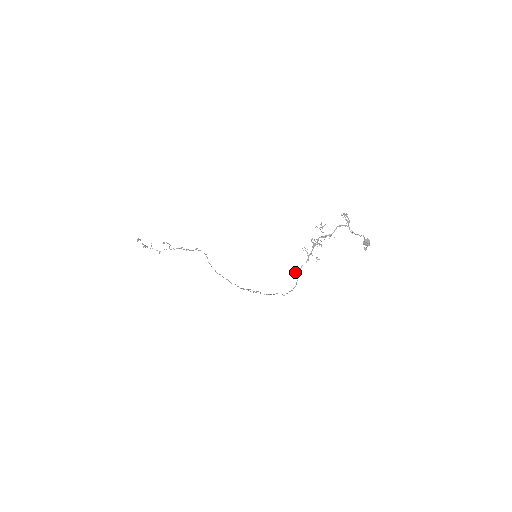
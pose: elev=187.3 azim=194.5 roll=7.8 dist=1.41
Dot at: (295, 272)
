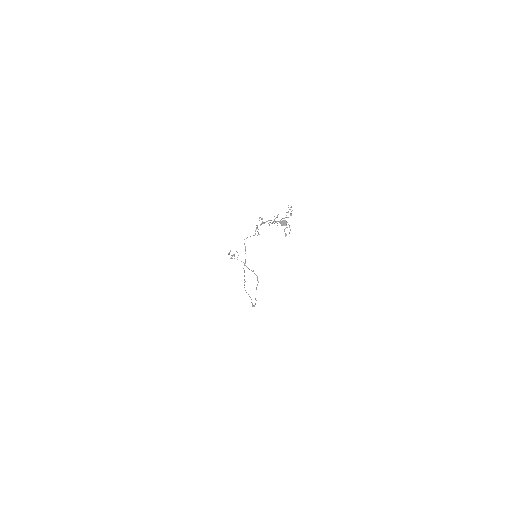
Dot at: occluded
